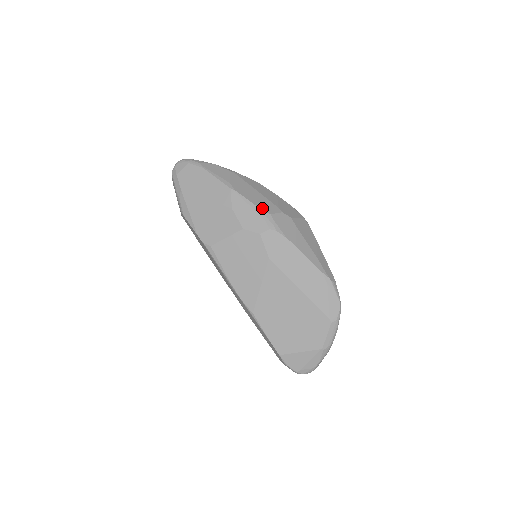
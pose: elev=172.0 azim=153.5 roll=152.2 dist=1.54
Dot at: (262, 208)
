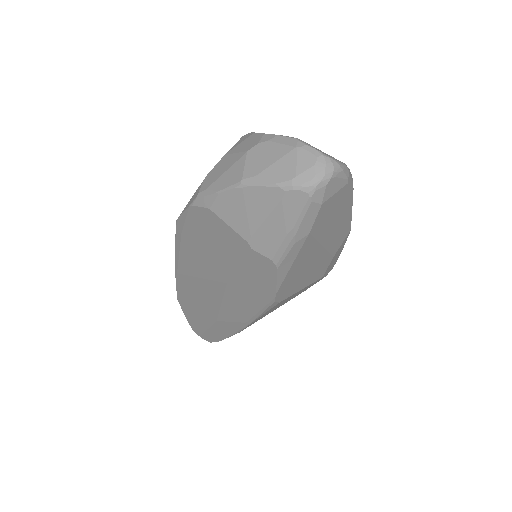
Dot at: occluded
